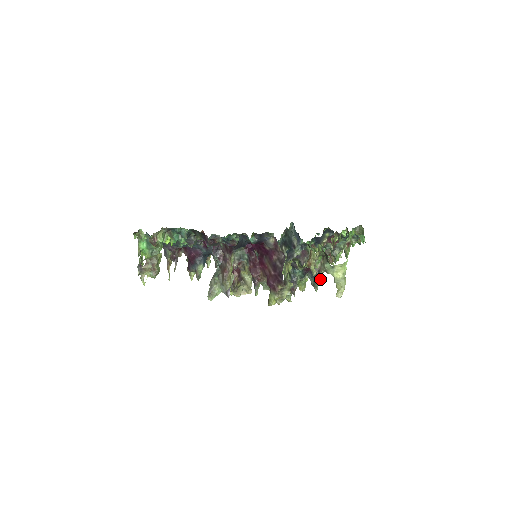
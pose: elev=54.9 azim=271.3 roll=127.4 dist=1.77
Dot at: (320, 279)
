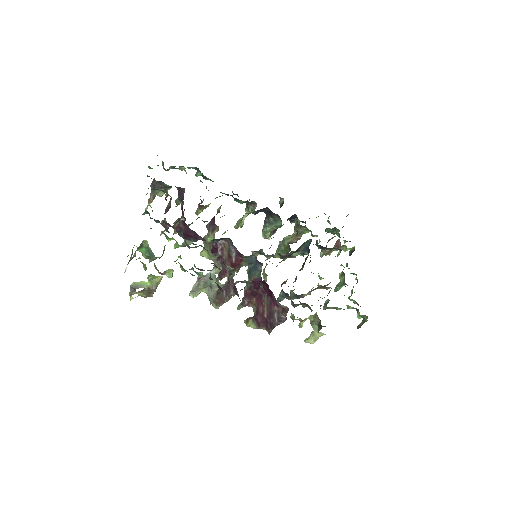
Dot at: occluded
